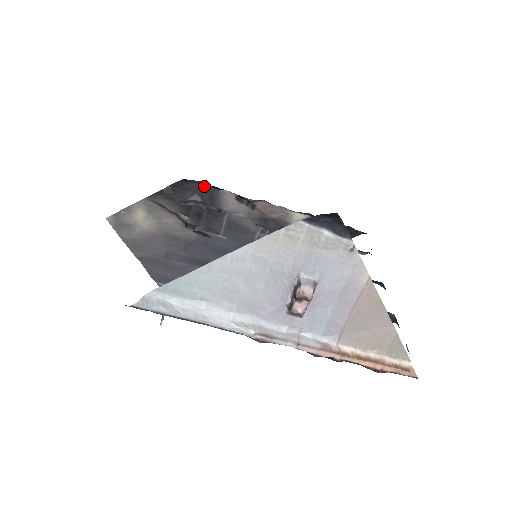
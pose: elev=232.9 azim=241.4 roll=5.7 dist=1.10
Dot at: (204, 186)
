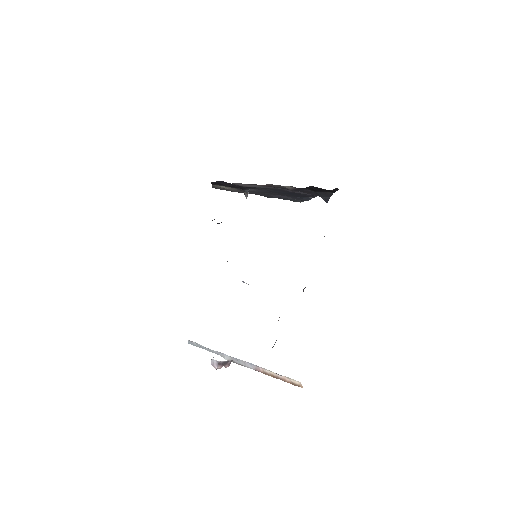
Dot at: (223, 181)
